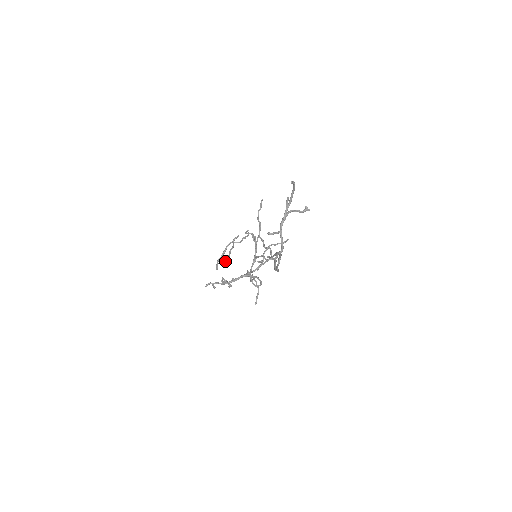
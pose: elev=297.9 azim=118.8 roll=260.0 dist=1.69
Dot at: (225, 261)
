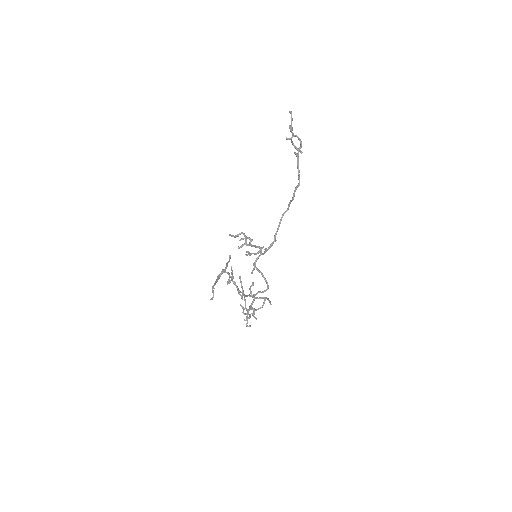
Dot at: (230, 256)
